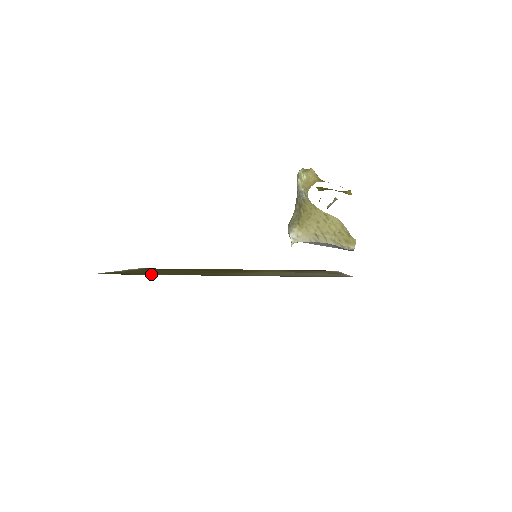
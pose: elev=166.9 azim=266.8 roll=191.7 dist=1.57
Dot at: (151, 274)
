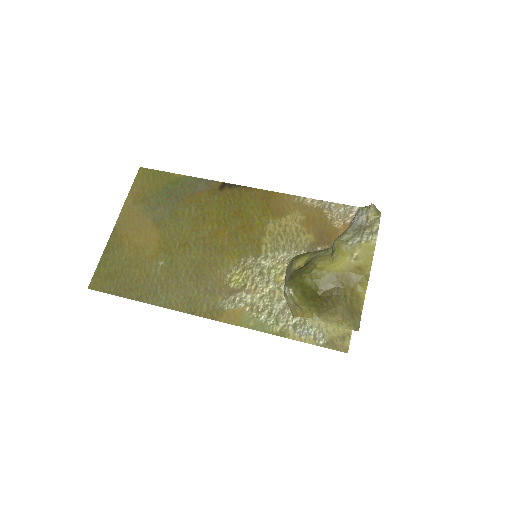
Dot at: (141, 296)
